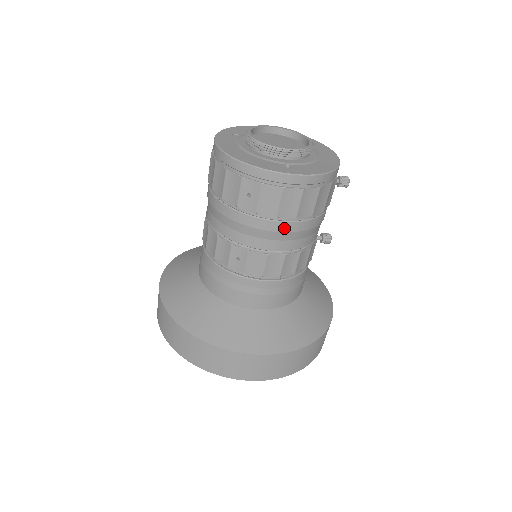
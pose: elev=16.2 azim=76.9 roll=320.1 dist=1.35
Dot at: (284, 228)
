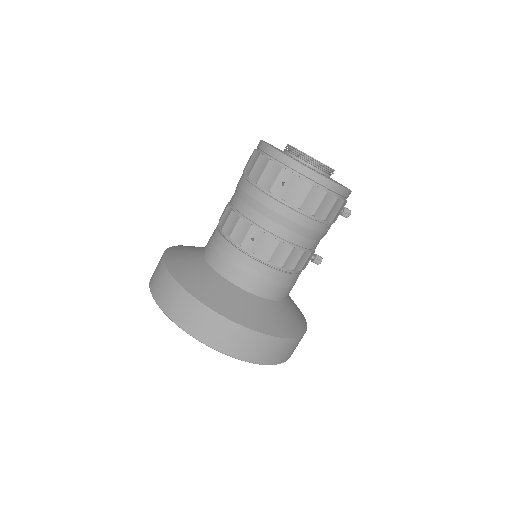
Dot at: (301, 221)
